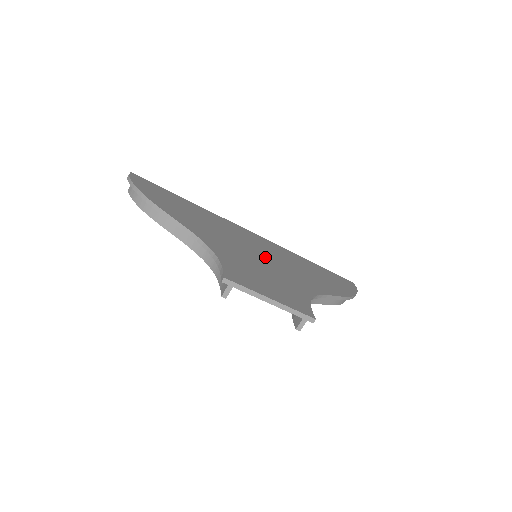
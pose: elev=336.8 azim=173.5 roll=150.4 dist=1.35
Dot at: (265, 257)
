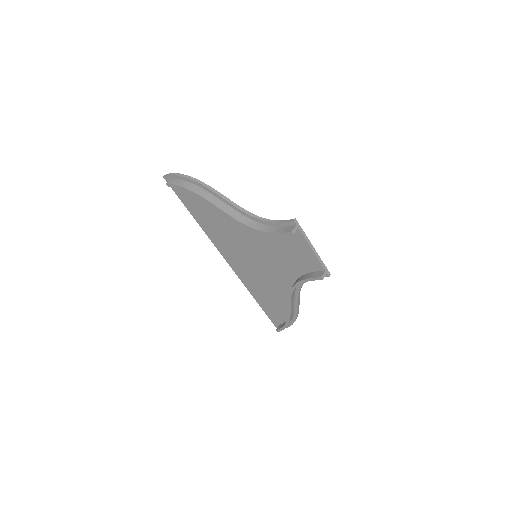
Dot at: occluded
